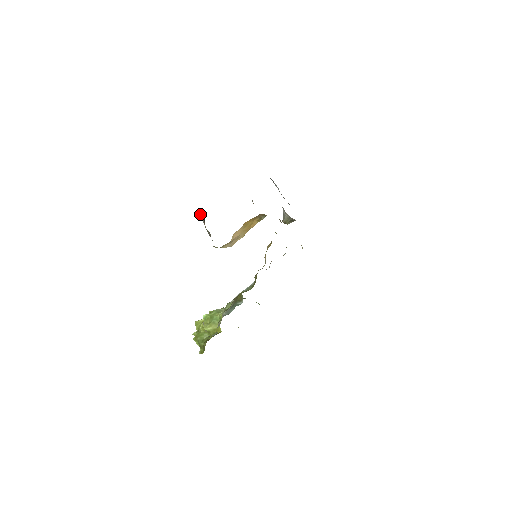
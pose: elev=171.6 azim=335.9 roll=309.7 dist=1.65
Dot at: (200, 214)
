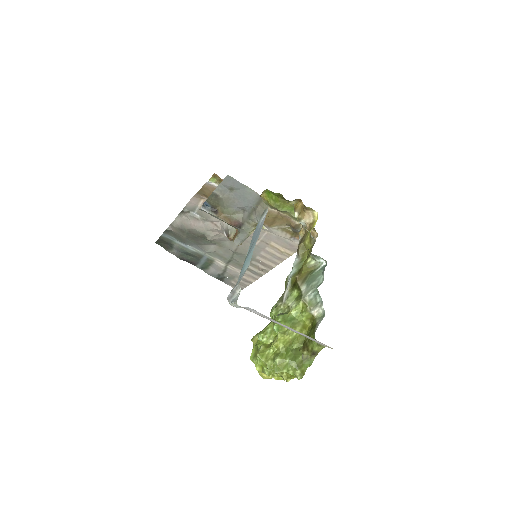
Dot at: (204, 207)
